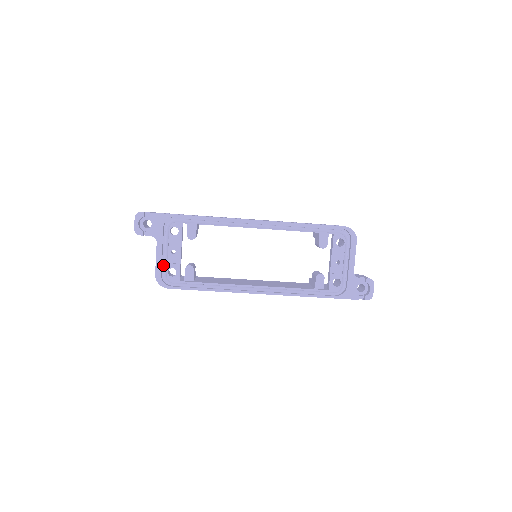
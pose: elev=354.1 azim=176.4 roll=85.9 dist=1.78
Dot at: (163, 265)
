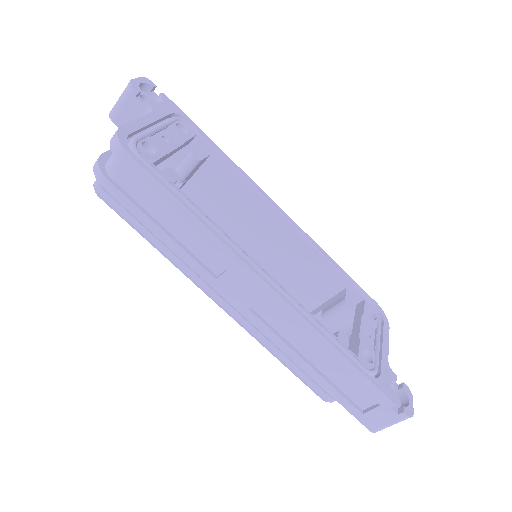
Dot at: occluded
